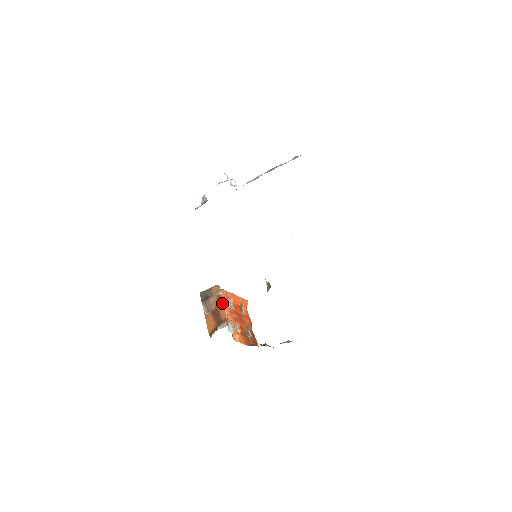
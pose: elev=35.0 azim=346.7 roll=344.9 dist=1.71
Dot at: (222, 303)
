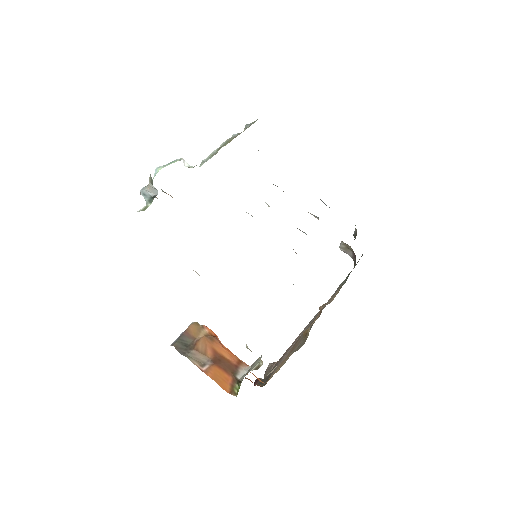
Dot at: (219, 342)
